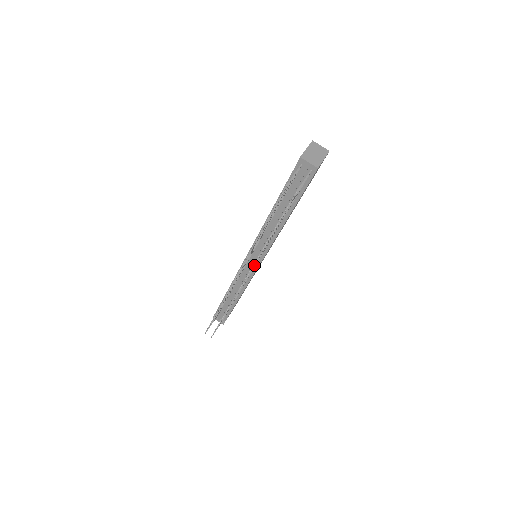
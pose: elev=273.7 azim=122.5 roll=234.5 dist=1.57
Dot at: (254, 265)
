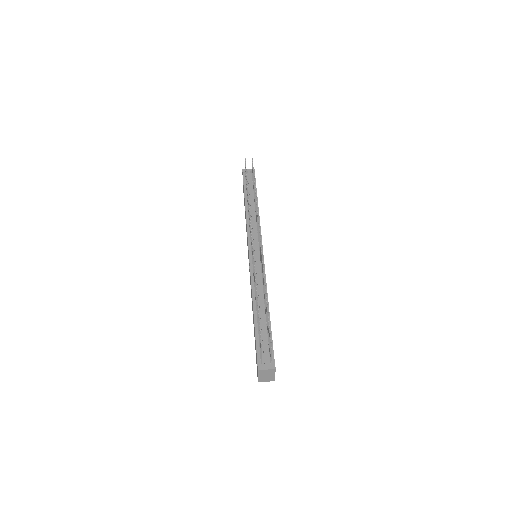
Dot at: occluded
